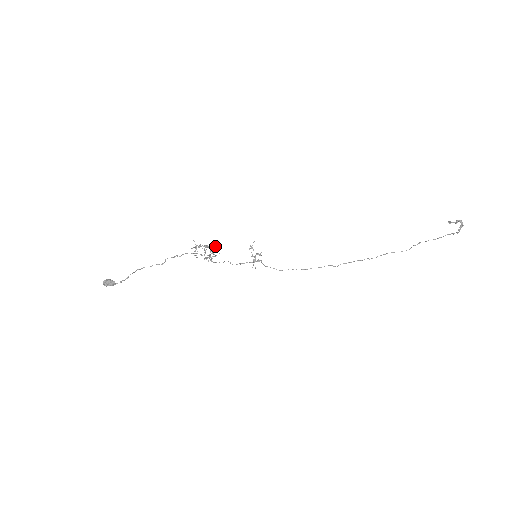
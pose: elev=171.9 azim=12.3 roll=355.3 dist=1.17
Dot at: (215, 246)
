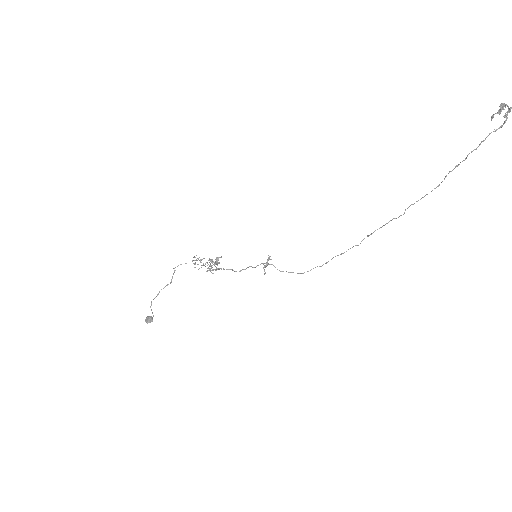
Dot at: (216, 257)
